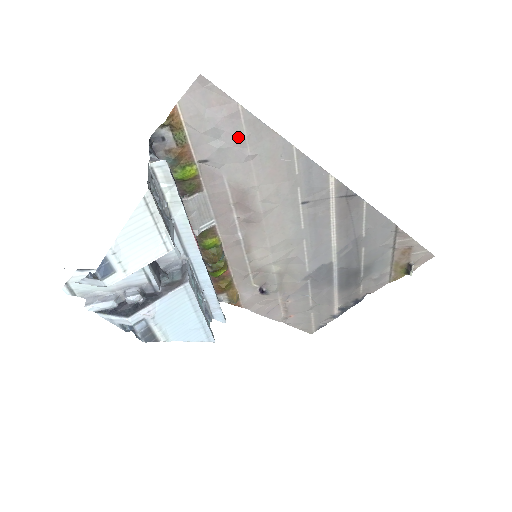
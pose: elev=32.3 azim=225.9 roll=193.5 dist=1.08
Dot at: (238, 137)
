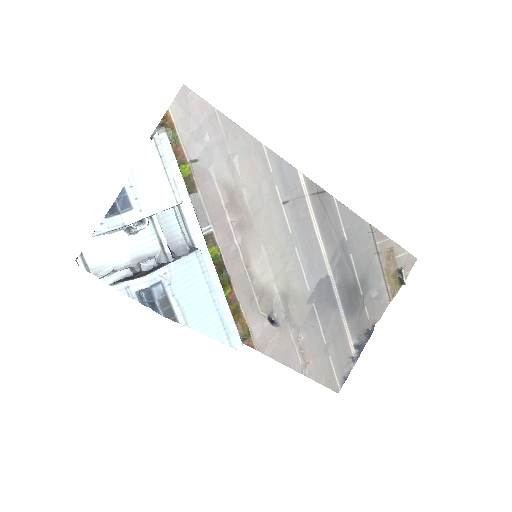
Dot at: (218, 136)
